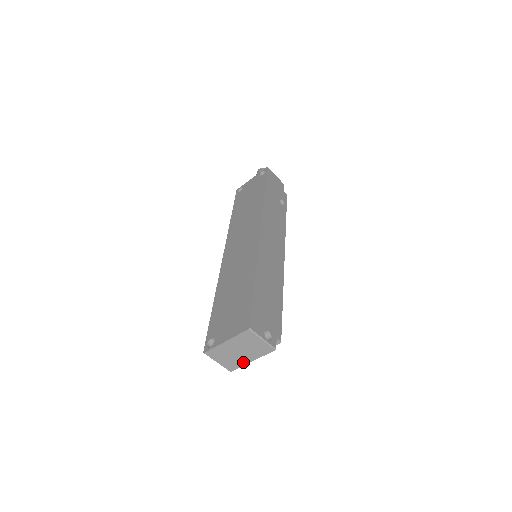
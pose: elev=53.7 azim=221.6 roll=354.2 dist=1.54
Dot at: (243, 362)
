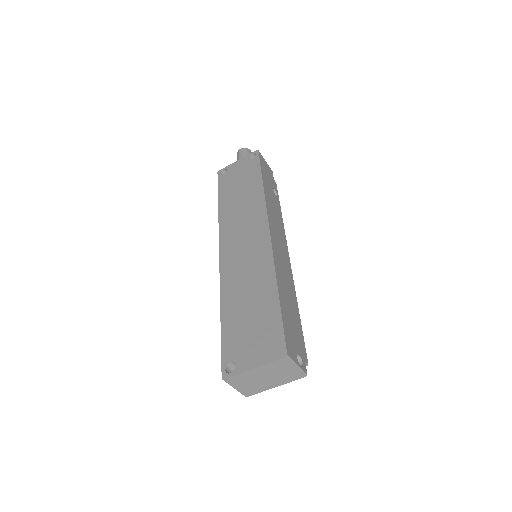
Dot at: (265, 388)
